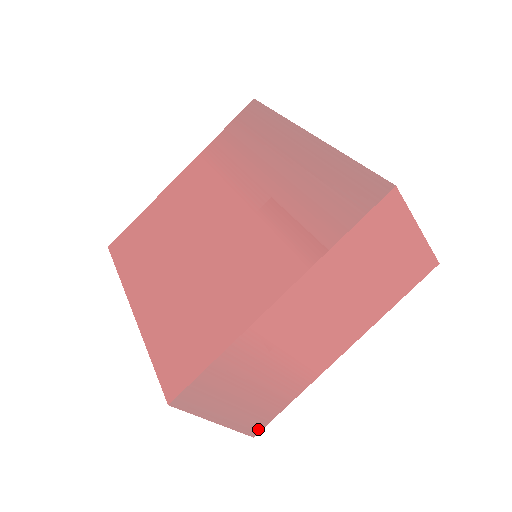
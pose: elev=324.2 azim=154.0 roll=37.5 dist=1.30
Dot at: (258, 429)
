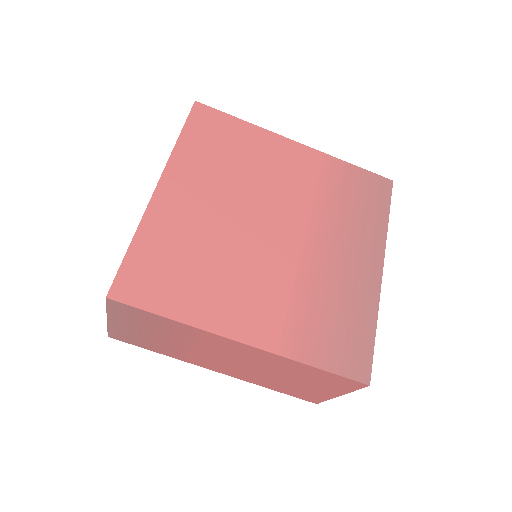
Dot at: (117, 338)
